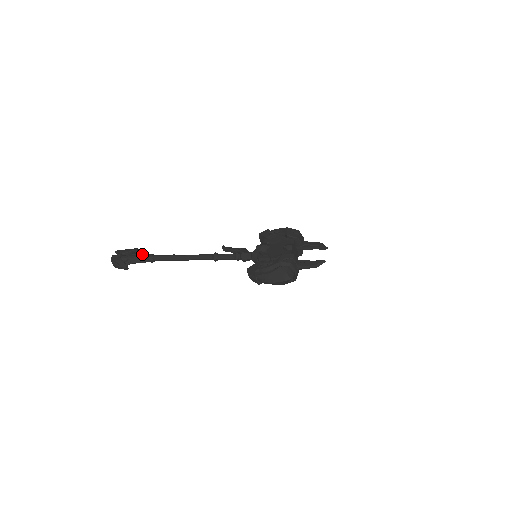
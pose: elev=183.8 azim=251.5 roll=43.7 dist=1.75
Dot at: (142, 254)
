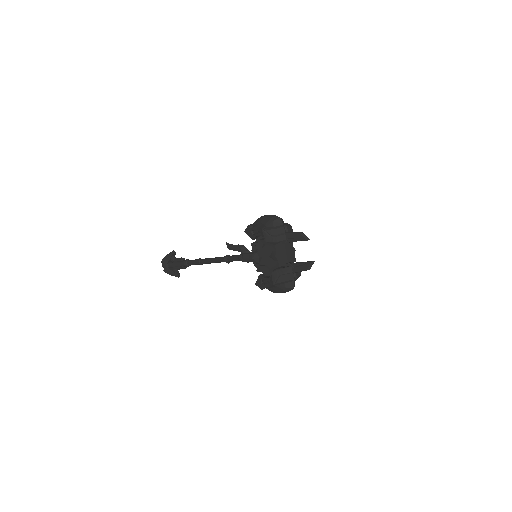
Dot at: (179, 260)
